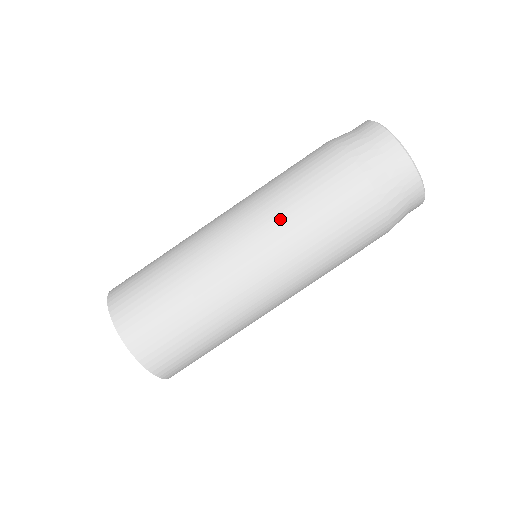
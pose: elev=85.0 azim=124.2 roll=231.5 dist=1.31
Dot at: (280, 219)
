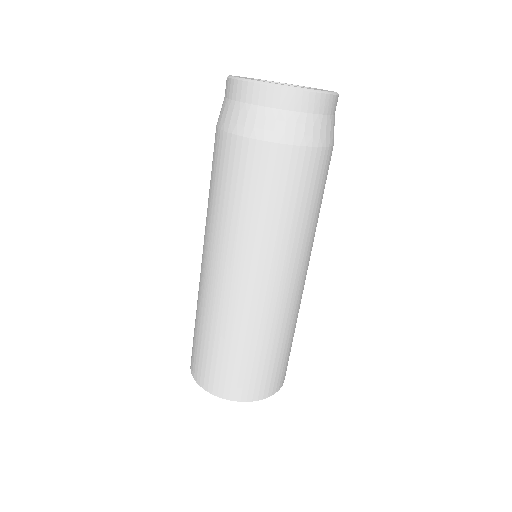
Dot at: (229, 231)
